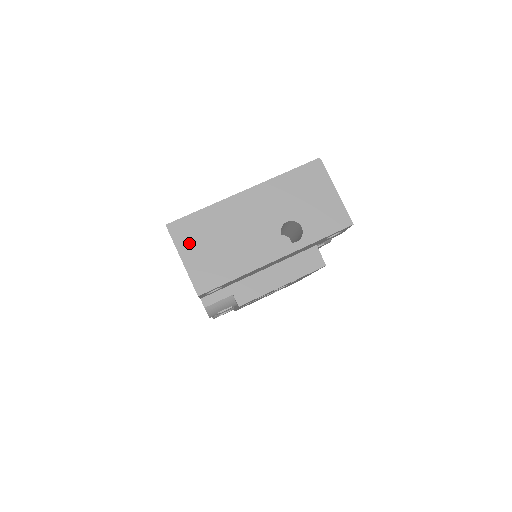
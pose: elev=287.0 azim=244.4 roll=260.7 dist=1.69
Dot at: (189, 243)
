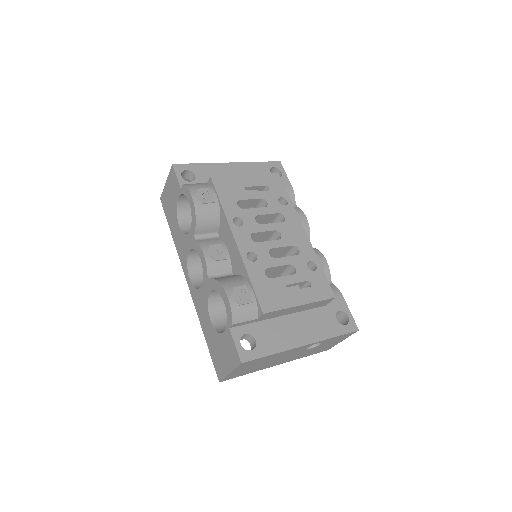
Dot at: occluded
